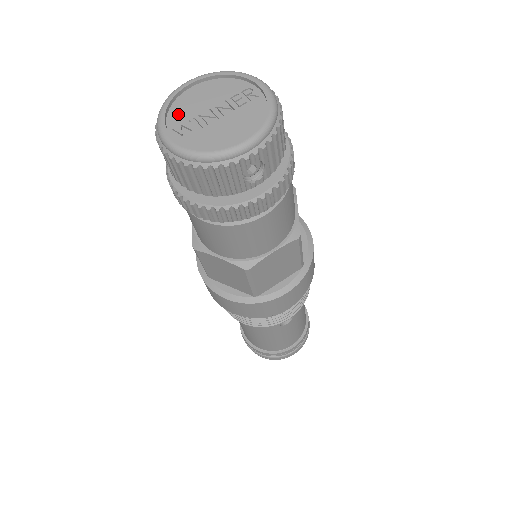
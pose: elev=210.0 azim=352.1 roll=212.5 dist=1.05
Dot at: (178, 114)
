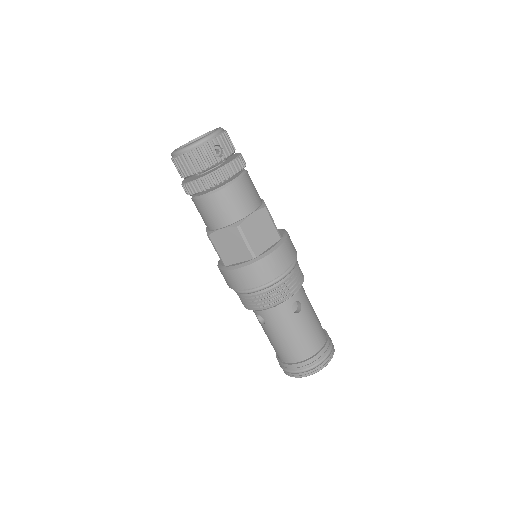
Dot at: occluded
